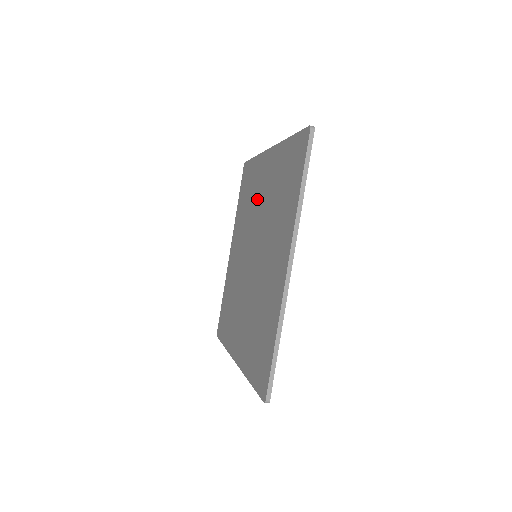
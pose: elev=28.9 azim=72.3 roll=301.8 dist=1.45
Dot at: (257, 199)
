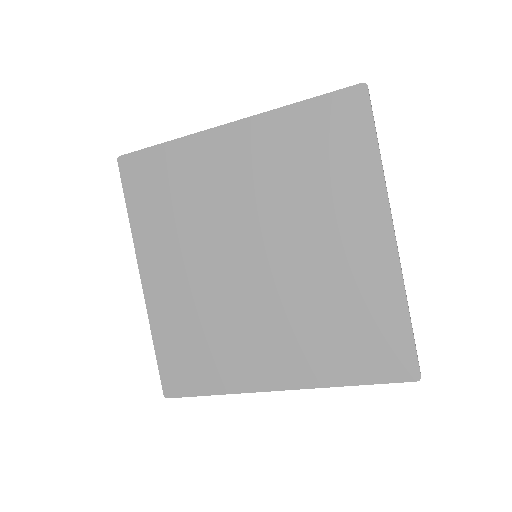
Dot at: (322, 225)
